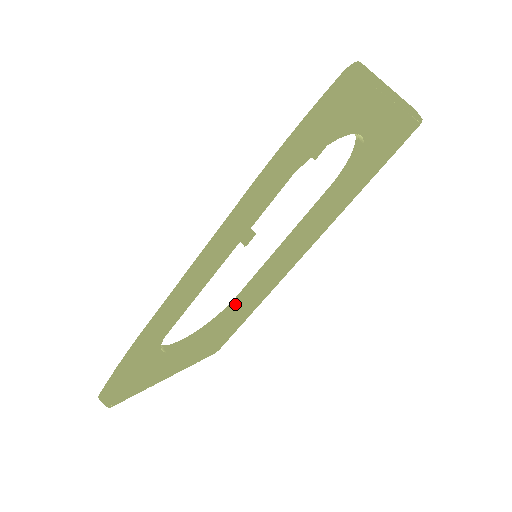
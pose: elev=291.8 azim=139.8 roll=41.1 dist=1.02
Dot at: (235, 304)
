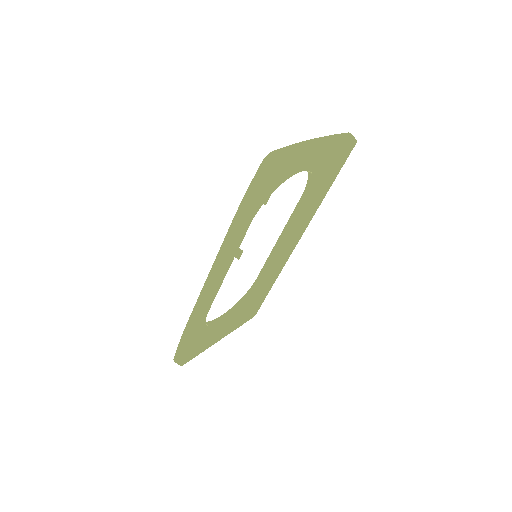
Dot at: (257, 284)
